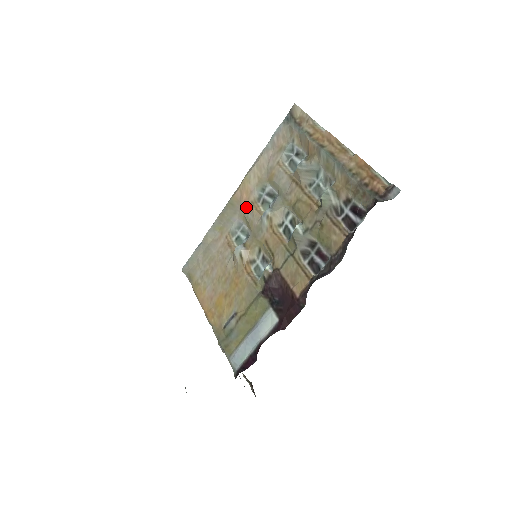
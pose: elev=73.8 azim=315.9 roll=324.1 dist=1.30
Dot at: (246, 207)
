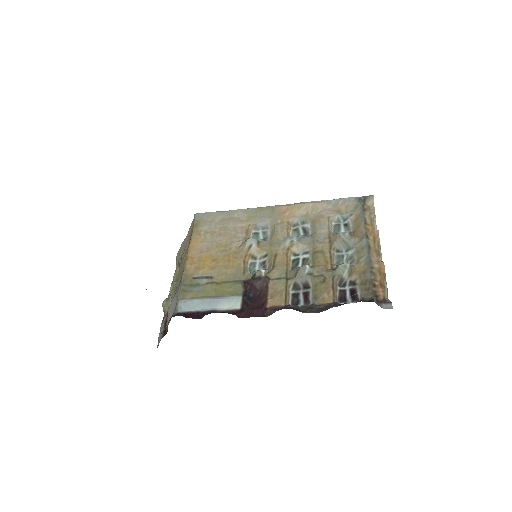
Dot at: (282, 221)
